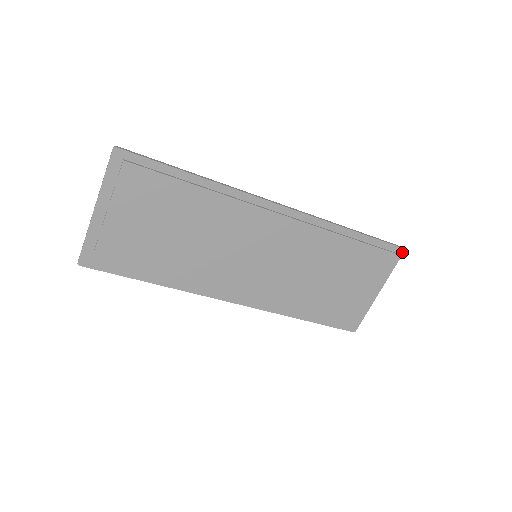
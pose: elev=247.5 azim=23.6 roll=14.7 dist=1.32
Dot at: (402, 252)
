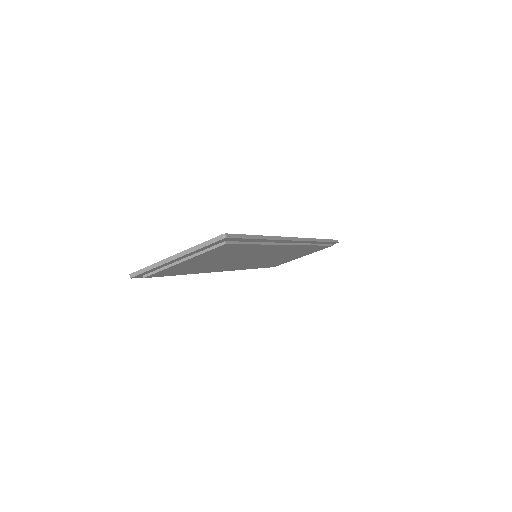
Dot at: occluded
